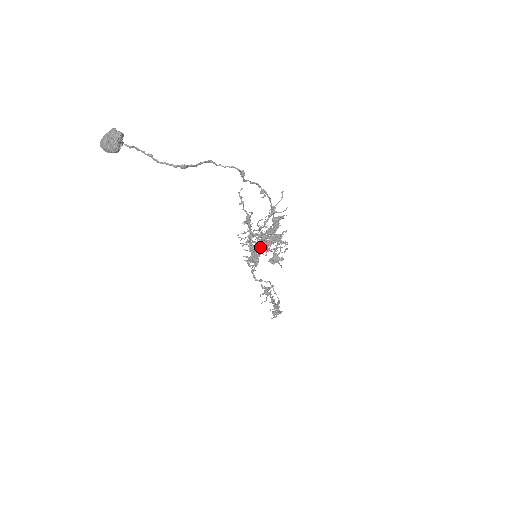
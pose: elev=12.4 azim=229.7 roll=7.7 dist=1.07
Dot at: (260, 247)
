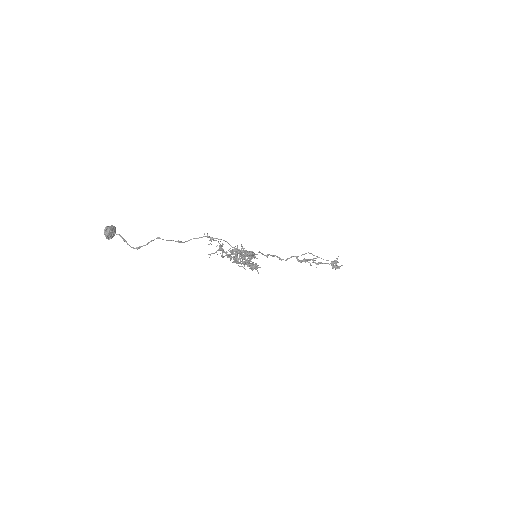
Dot at: occluded
